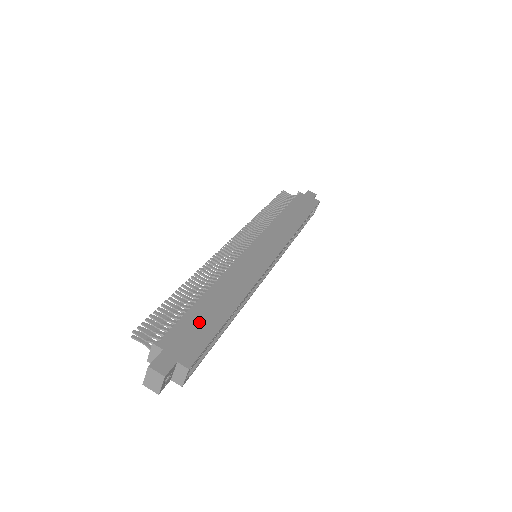
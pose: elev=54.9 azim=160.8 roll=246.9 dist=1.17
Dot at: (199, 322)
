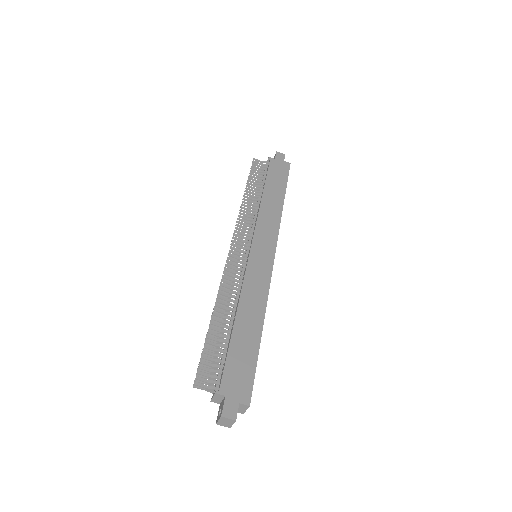
Dot at: (241, 356)
